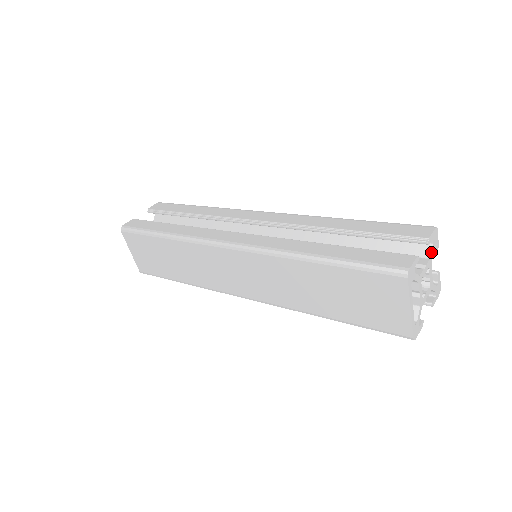
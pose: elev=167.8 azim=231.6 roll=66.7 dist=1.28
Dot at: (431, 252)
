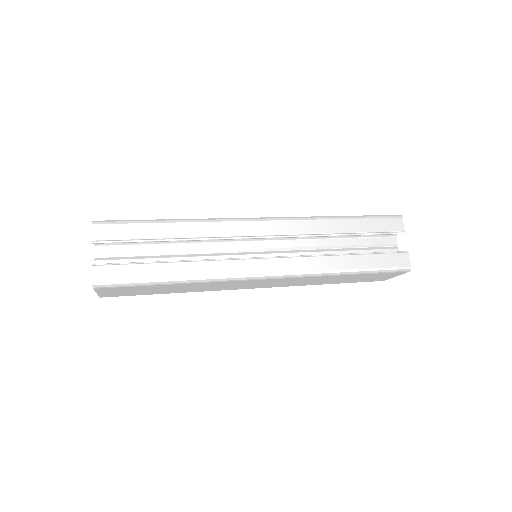
Dot at: occluded
